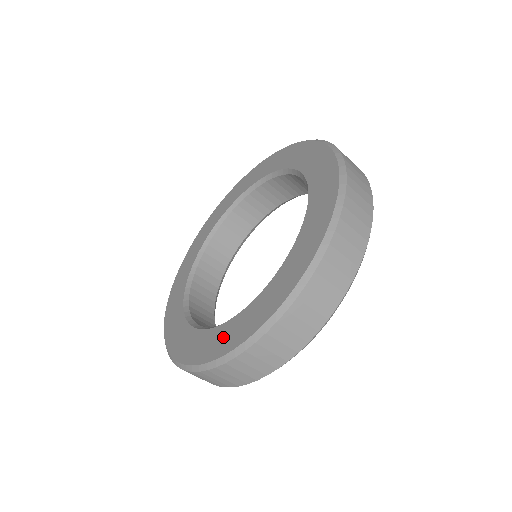
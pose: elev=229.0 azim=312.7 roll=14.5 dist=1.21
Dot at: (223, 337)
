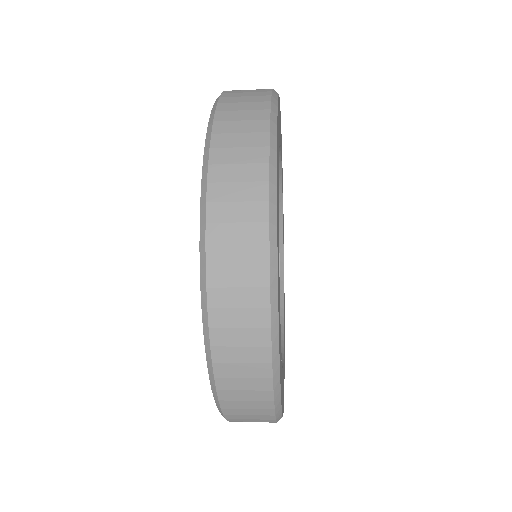
Dot at: occluded
